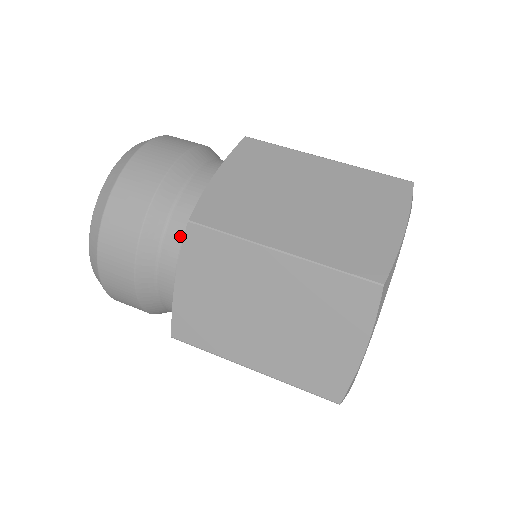
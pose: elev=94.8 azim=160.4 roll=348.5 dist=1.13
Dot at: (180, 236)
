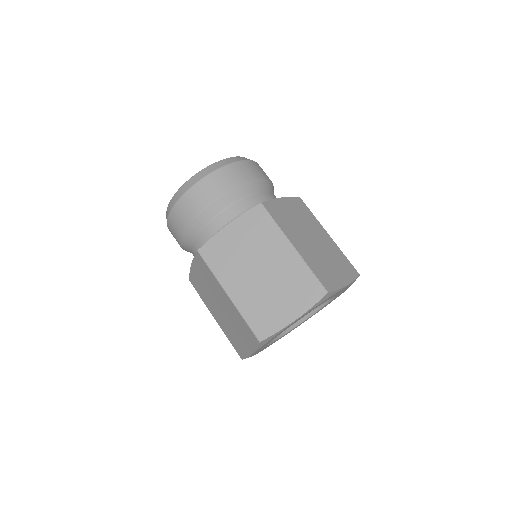
Dot at: (244, 209)
